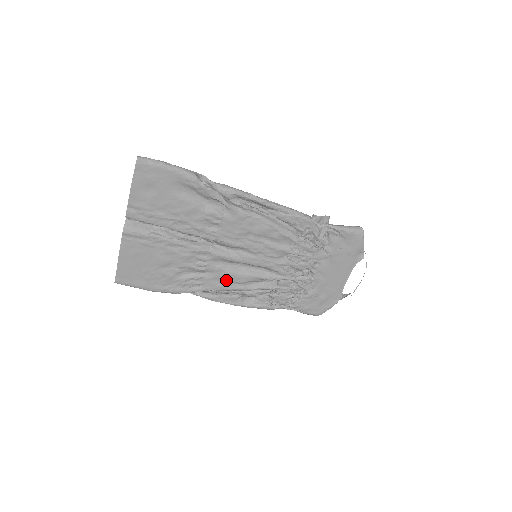
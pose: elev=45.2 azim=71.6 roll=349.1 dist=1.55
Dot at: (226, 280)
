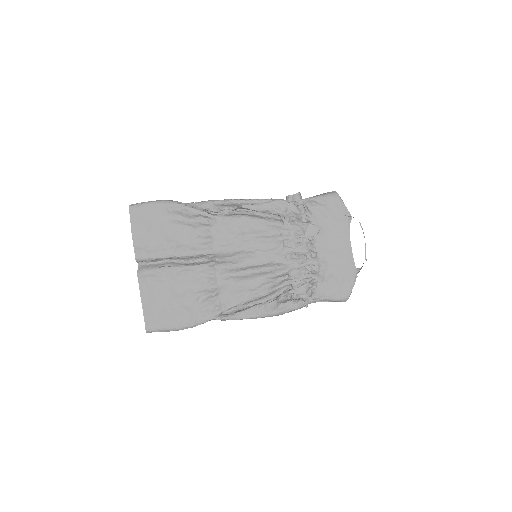
Dot at: (240, 291)
